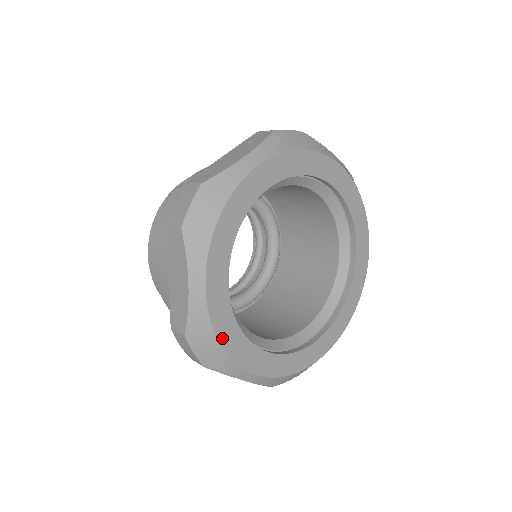
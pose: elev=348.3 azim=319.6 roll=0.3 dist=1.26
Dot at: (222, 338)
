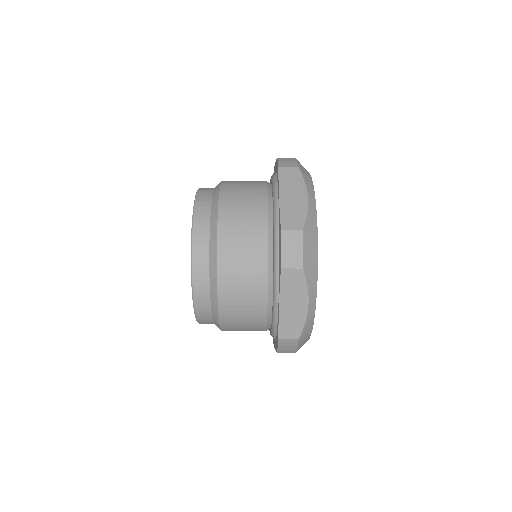
Dot at: occluded
